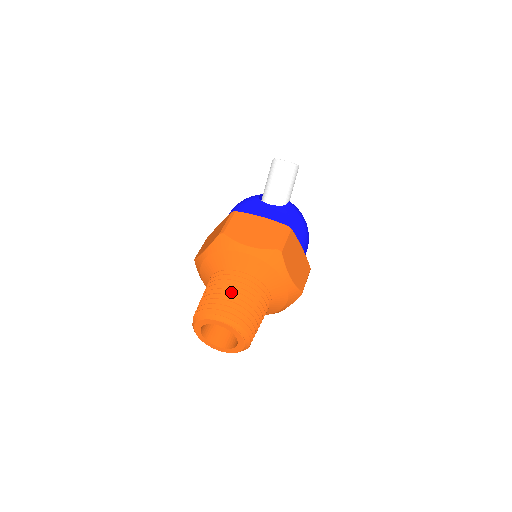
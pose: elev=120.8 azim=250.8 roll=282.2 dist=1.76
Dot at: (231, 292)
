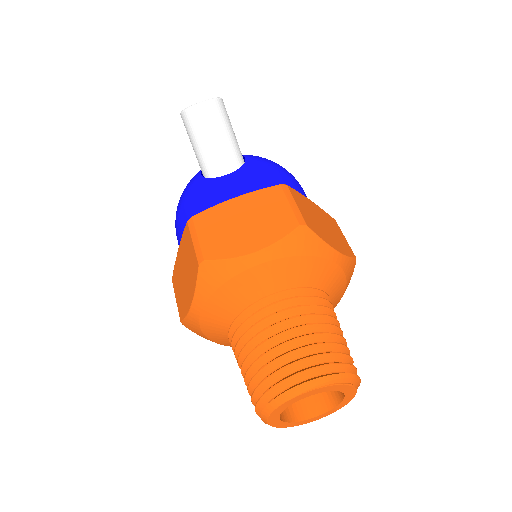
Dot at: (284, 335)
